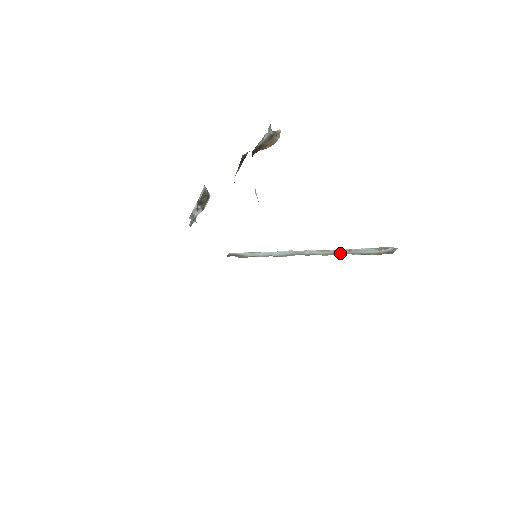
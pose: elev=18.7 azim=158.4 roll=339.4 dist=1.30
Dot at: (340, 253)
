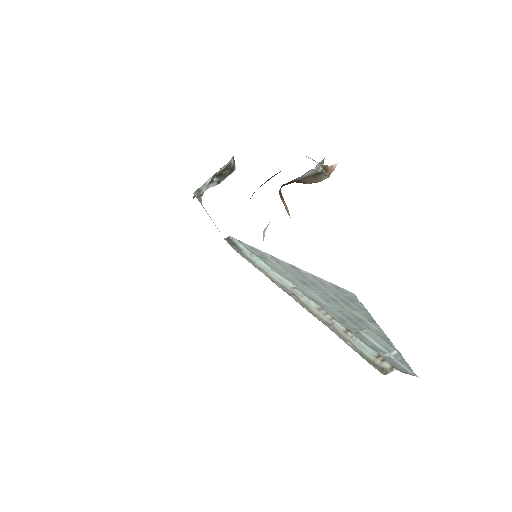
Dot at: (333, 329)
